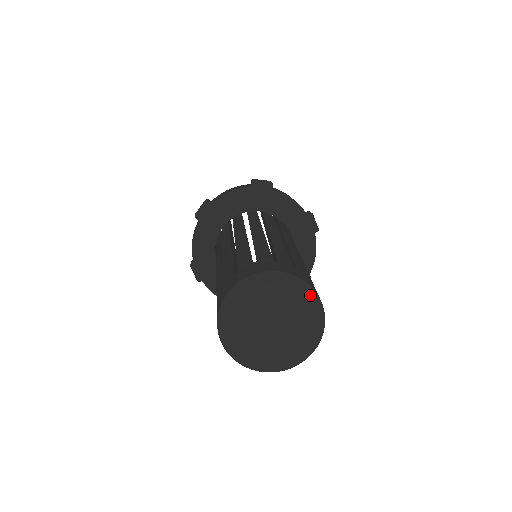
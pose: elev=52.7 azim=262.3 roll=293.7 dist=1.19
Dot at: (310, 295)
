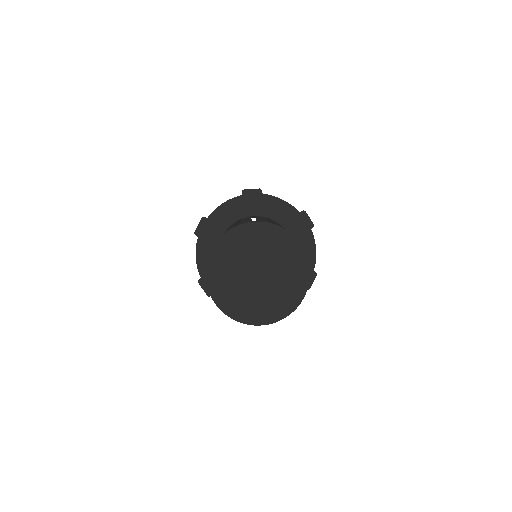
Dot at: (288, 238)
